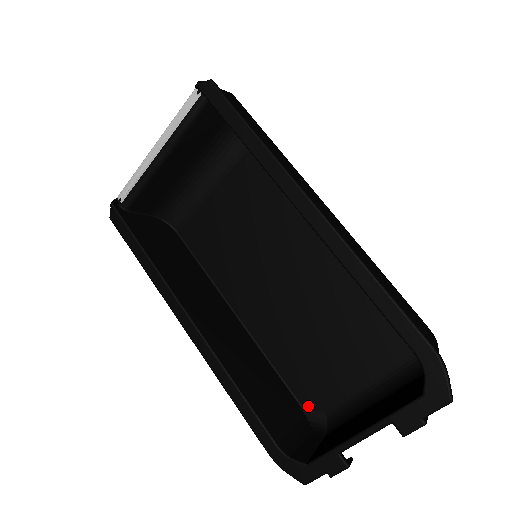
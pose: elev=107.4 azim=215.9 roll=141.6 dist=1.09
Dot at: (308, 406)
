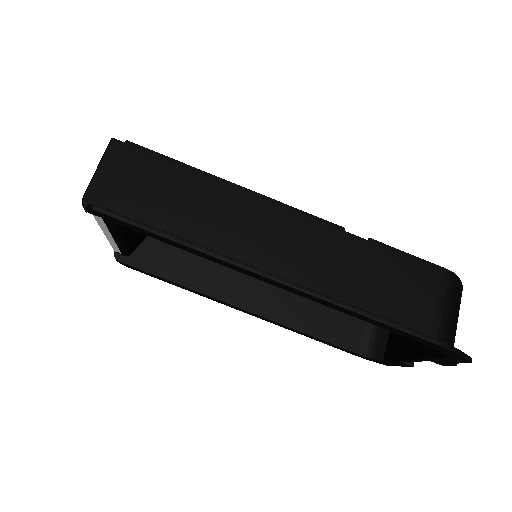
Dot at: occluded
